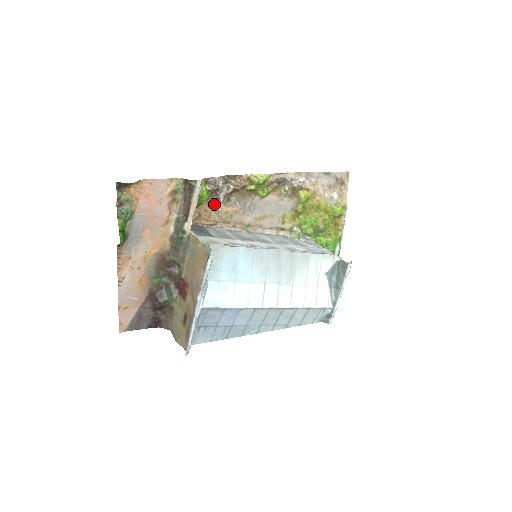
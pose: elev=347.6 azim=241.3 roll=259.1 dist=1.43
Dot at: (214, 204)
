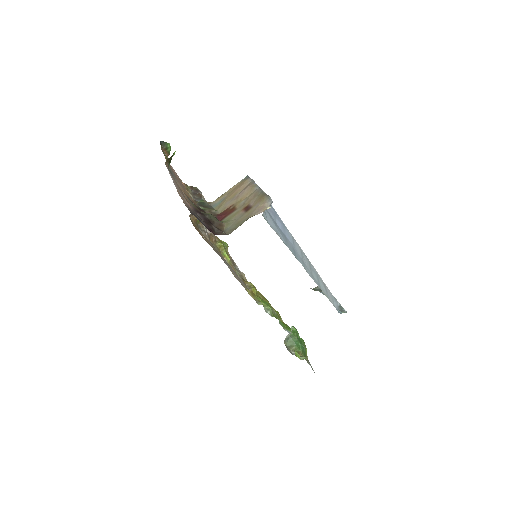
Dot at: (202, 233)
